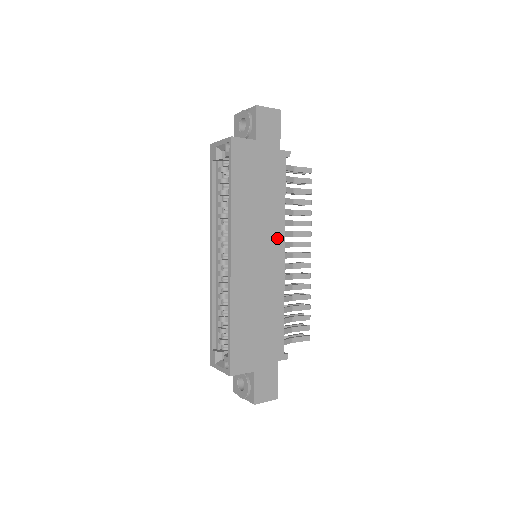
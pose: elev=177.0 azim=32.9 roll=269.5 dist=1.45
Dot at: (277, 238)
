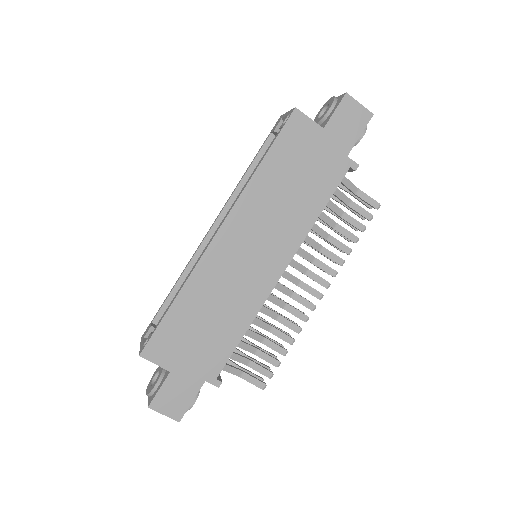
Dot at: (286, 247)
